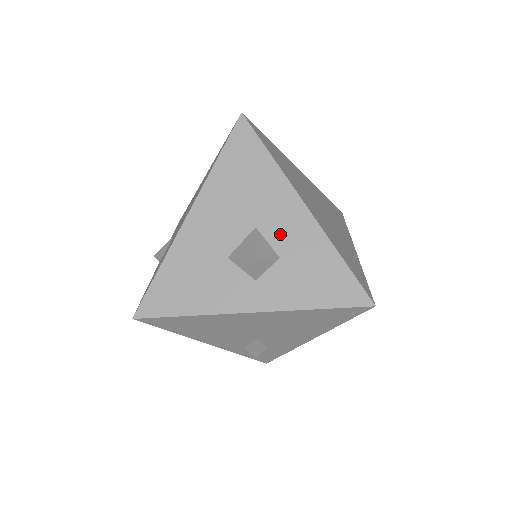
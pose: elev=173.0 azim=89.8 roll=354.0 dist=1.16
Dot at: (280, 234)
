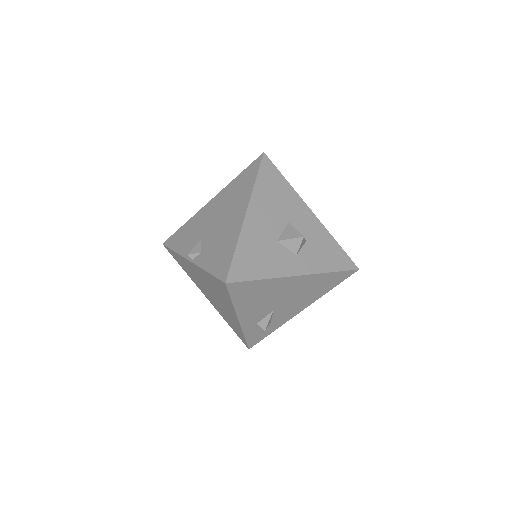
Dot at: (303, 227)
